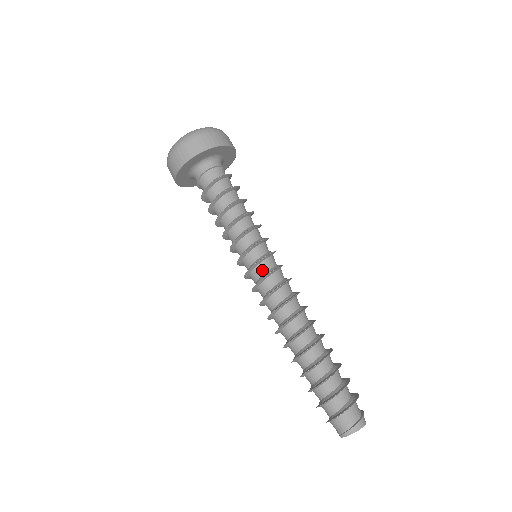
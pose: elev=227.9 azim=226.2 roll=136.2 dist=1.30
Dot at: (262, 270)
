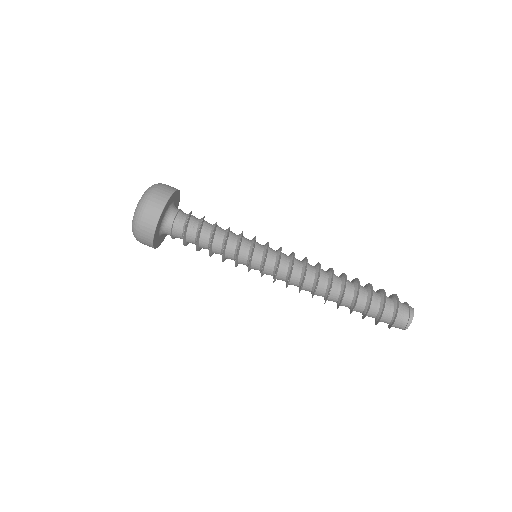
Dot at: (272, 260)
